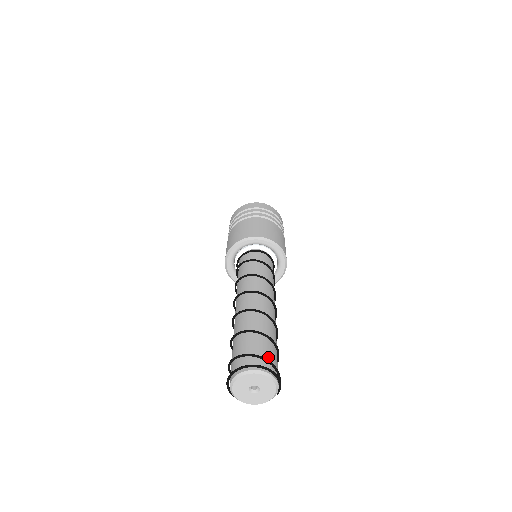
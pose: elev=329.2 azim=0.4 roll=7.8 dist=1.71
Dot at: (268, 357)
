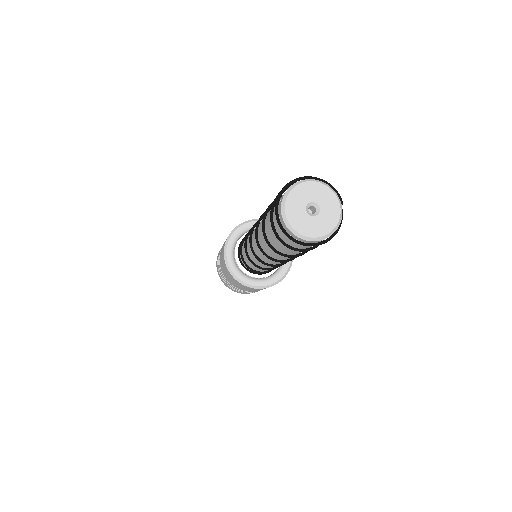
Dot at: occluded
